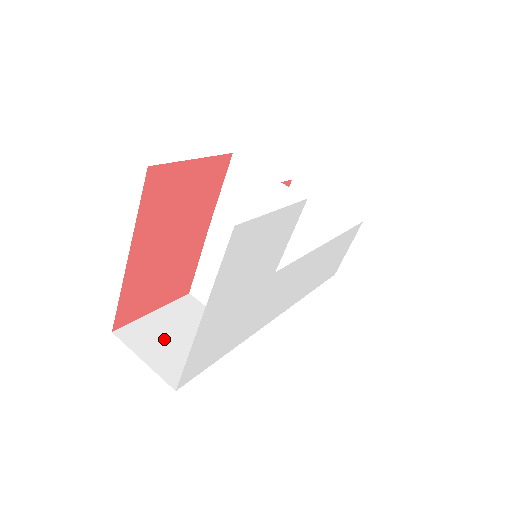
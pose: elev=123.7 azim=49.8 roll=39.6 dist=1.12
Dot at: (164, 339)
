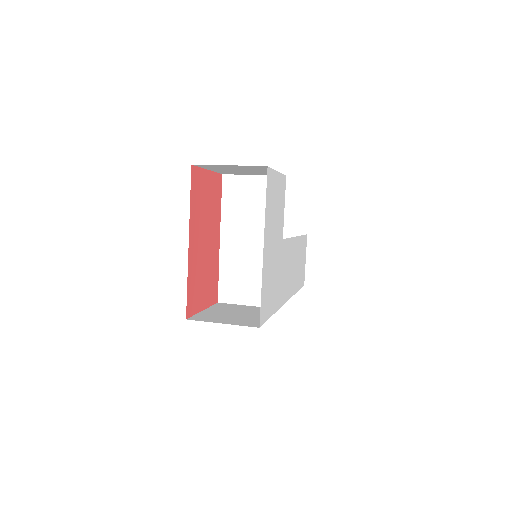
Dot at: (225, 316)
